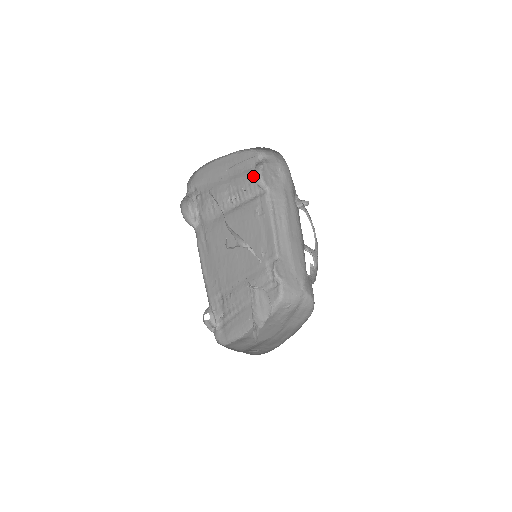
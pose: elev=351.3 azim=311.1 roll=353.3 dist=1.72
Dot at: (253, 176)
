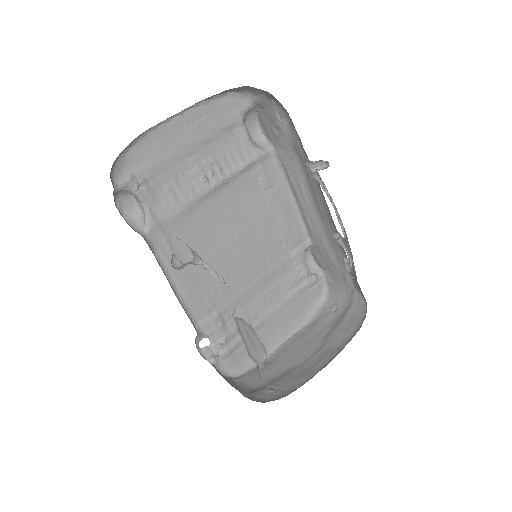
Dot at: (242, 133)
